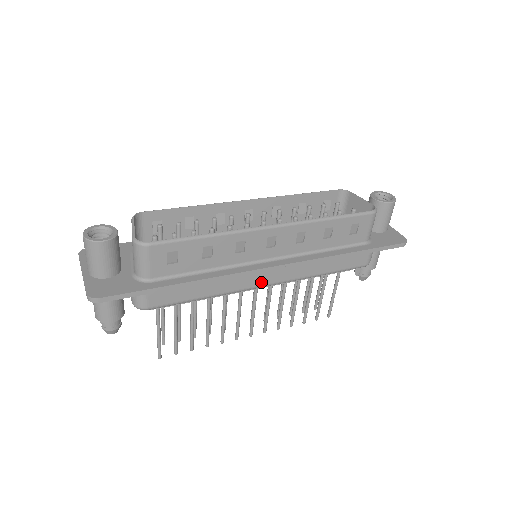
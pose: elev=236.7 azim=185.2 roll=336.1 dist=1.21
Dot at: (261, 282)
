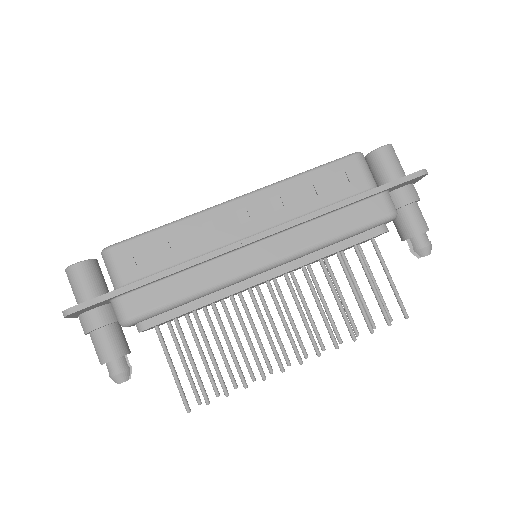
Dot at: (253, 263)
